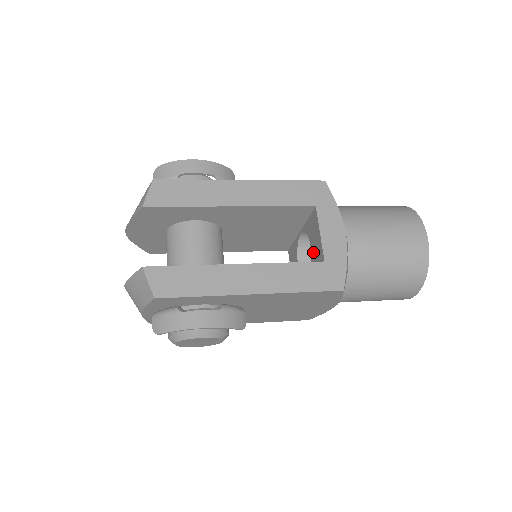
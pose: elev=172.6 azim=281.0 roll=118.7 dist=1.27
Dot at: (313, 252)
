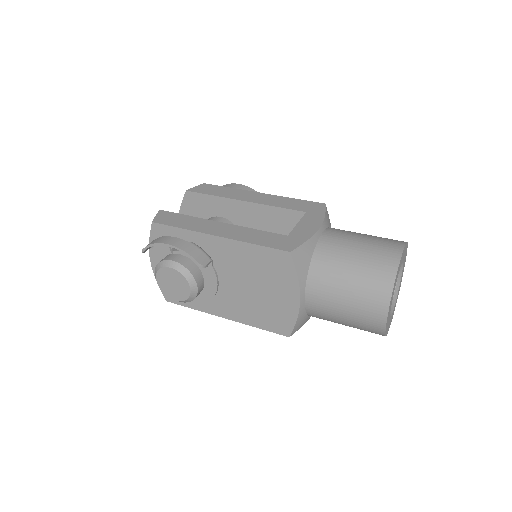
Dot at: occluded
